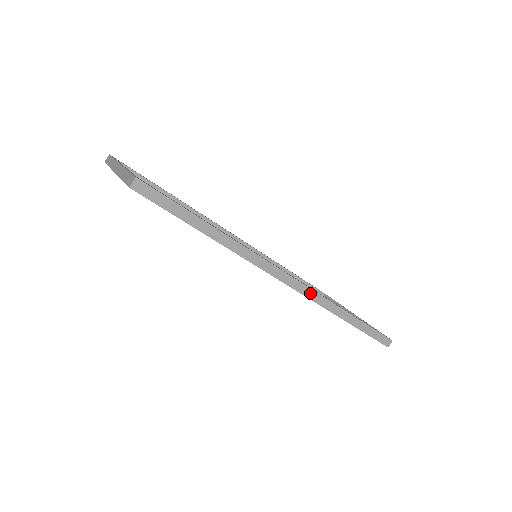
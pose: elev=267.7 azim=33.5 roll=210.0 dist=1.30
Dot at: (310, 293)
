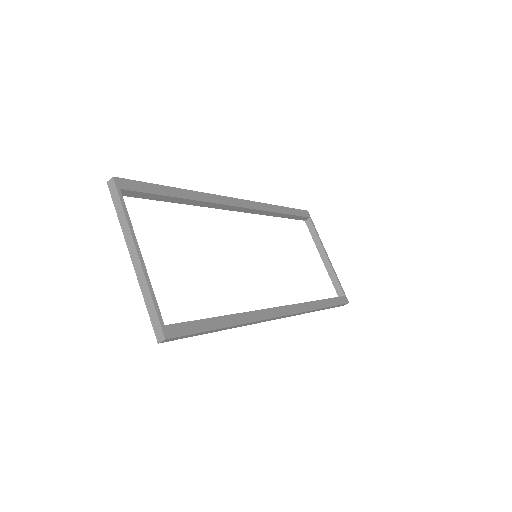
Dot at: (295, 314)
